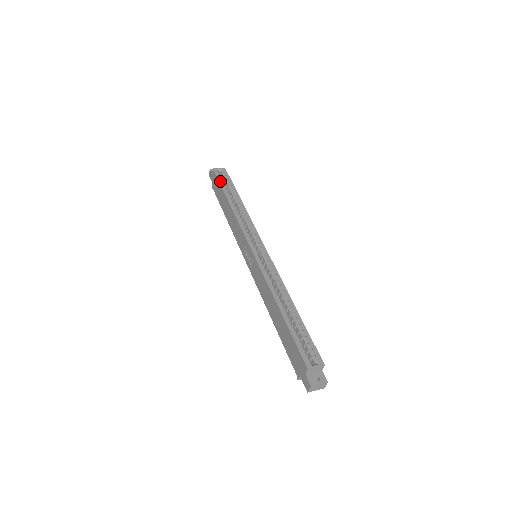
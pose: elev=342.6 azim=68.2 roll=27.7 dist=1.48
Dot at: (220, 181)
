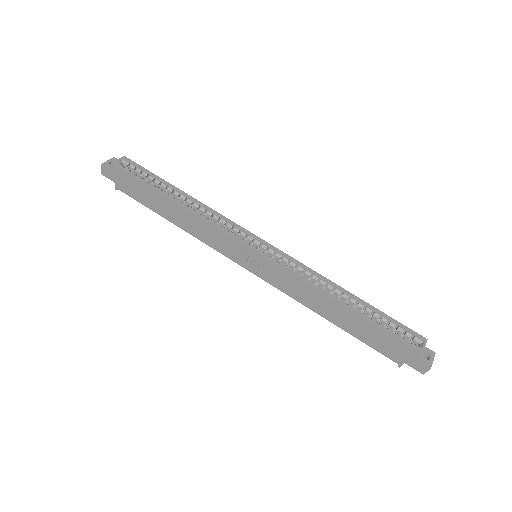
Dot at: (138, 178)
